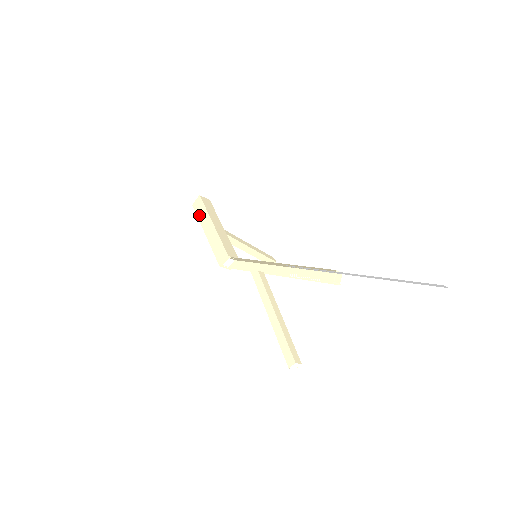
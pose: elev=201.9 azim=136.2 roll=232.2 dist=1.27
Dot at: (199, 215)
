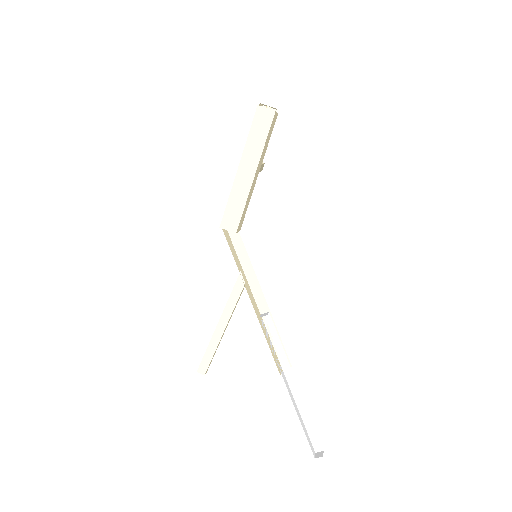
Dot at: (252, 135)
